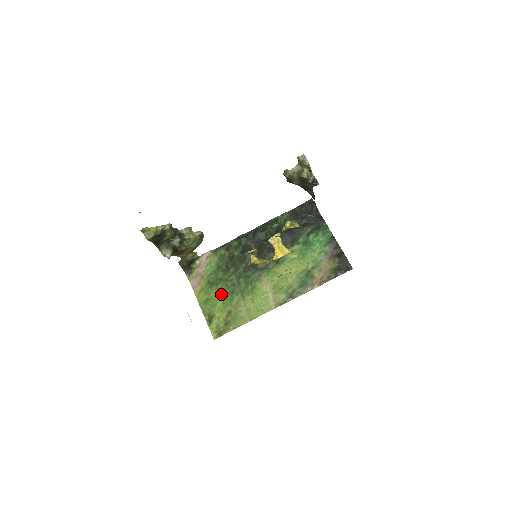
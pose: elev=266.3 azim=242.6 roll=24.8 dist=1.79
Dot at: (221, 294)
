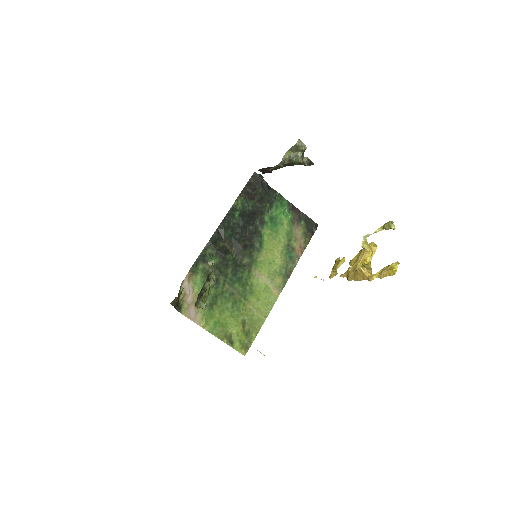
Dot at: (225, 310)
